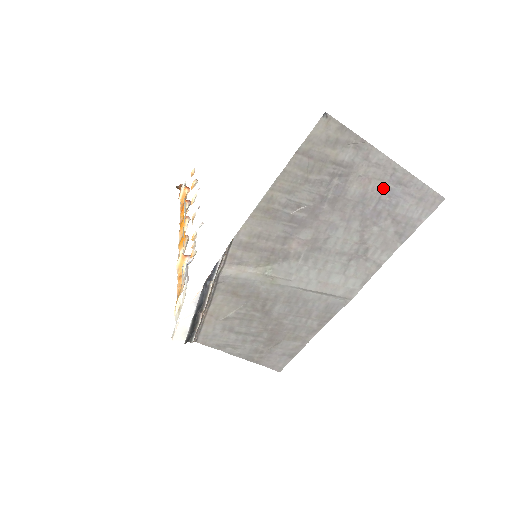
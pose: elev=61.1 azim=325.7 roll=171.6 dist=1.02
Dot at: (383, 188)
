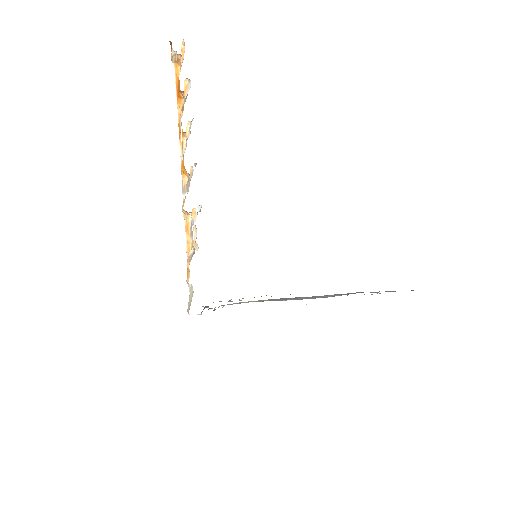
Dot at: occluded
